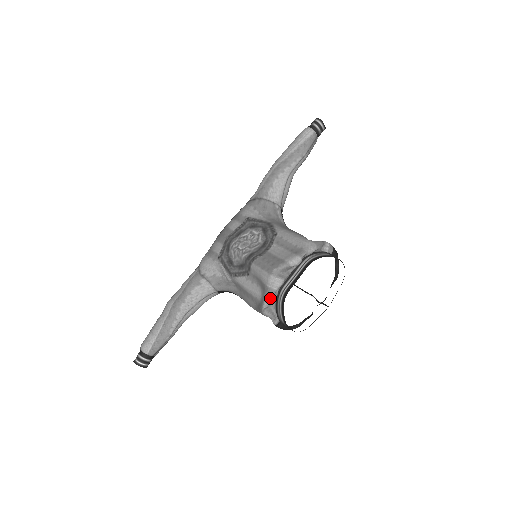
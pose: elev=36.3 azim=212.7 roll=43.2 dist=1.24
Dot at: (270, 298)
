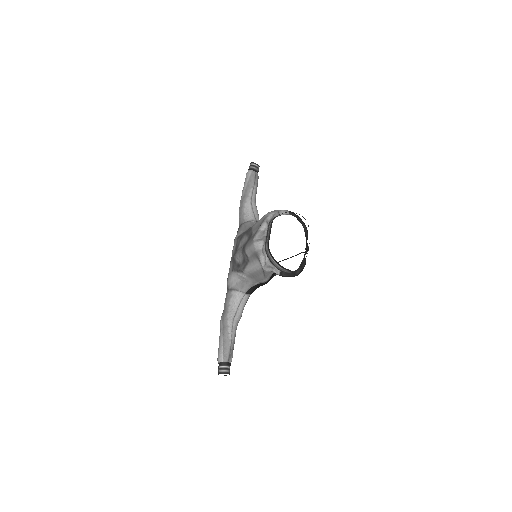
Dot at: (261, 256)
